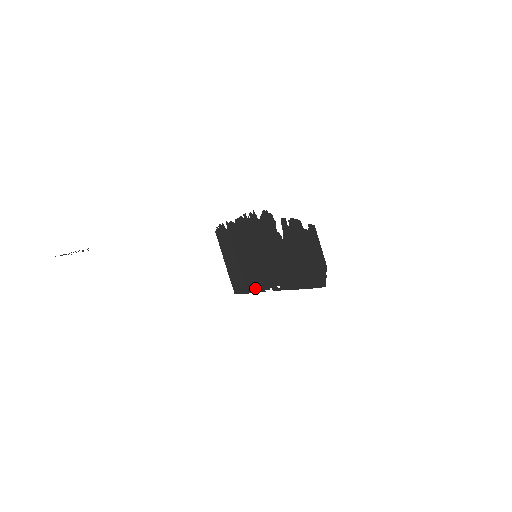
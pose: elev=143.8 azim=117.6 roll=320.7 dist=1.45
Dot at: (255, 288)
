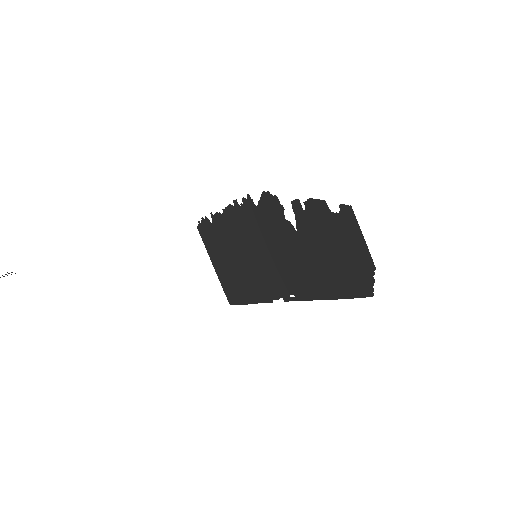
Dot at: (257, 298)
